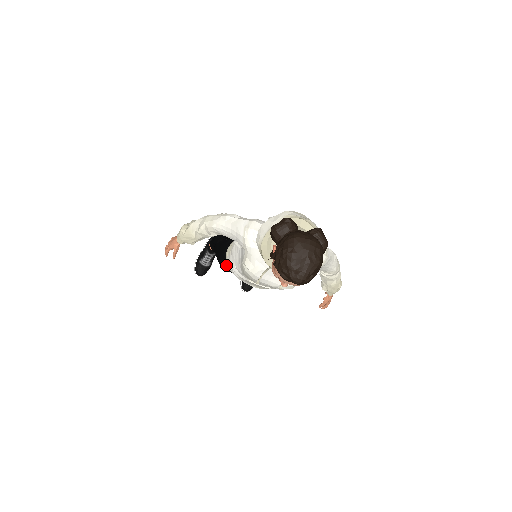
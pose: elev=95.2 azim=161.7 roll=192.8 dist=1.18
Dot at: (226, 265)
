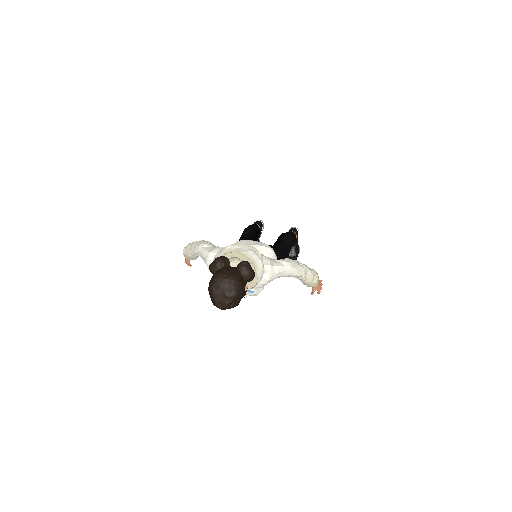
Dot at: occluded
